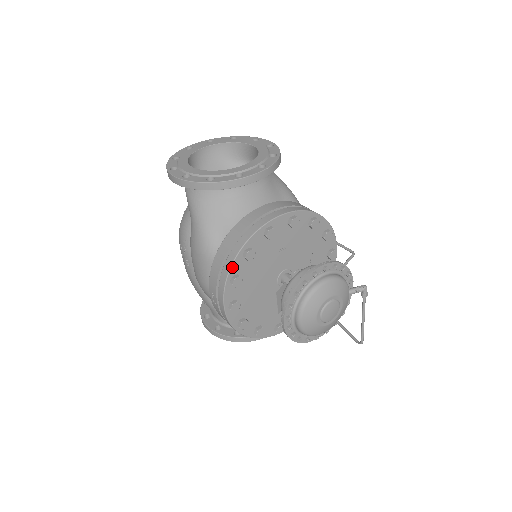
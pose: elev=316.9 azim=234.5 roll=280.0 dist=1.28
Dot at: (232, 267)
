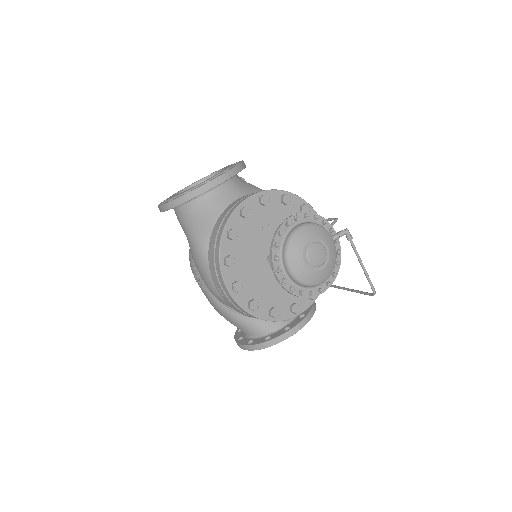
Dot at: (221, 249)
